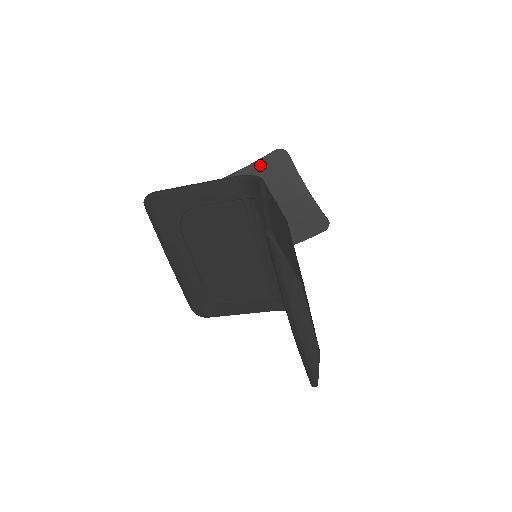
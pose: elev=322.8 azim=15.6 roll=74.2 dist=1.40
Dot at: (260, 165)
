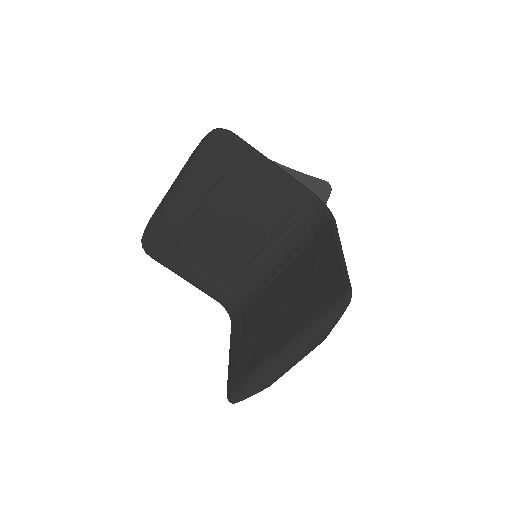
Dot at: (304, 179)
